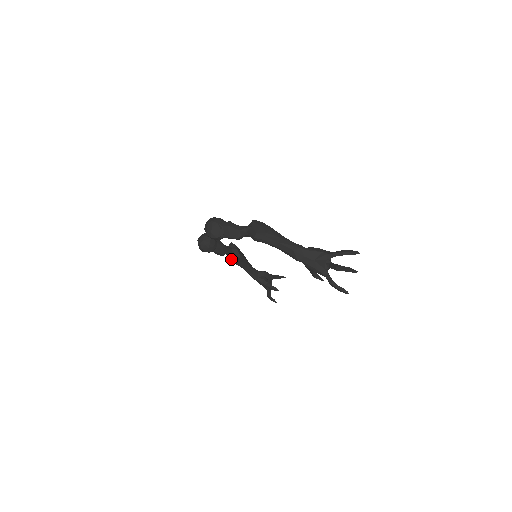
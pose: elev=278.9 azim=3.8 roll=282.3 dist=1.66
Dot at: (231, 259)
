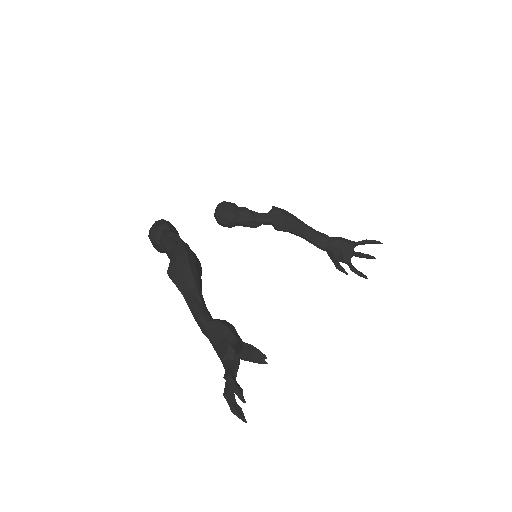
Dot at: occluded
